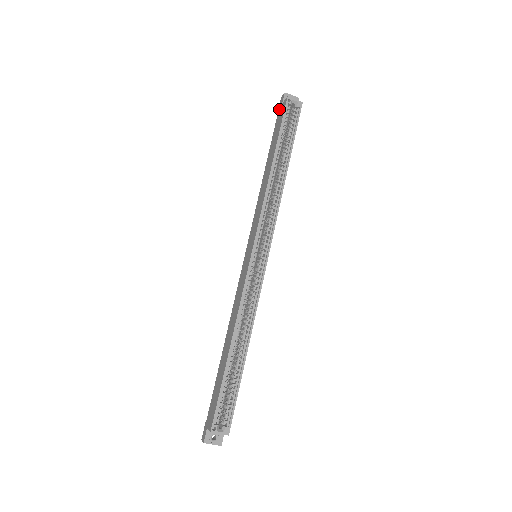
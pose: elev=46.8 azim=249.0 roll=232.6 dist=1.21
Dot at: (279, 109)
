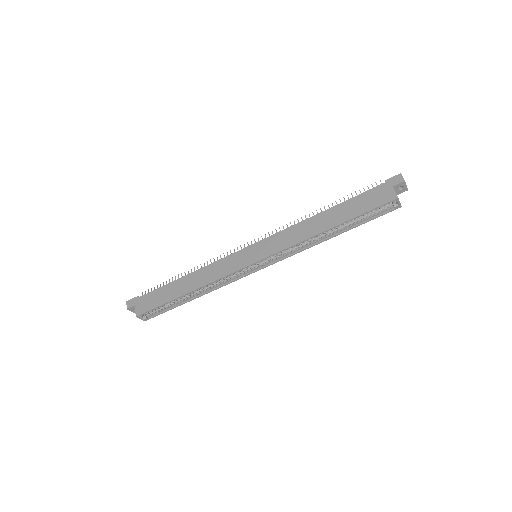
Dot at: (387, 184)
